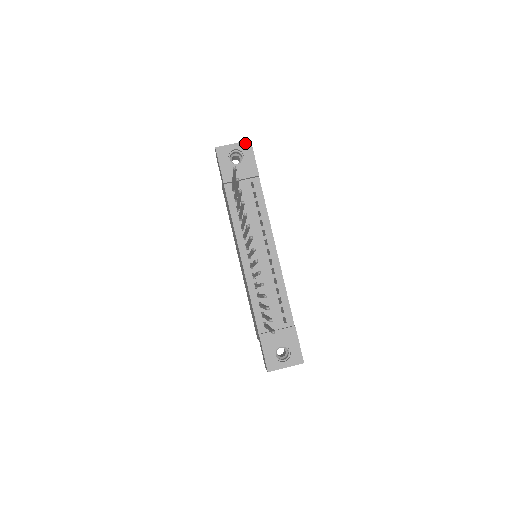
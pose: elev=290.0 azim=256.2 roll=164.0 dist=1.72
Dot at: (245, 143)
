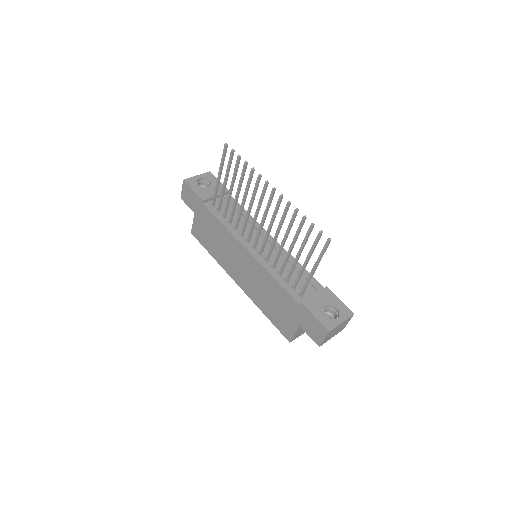
Dot at: (206, 174)
